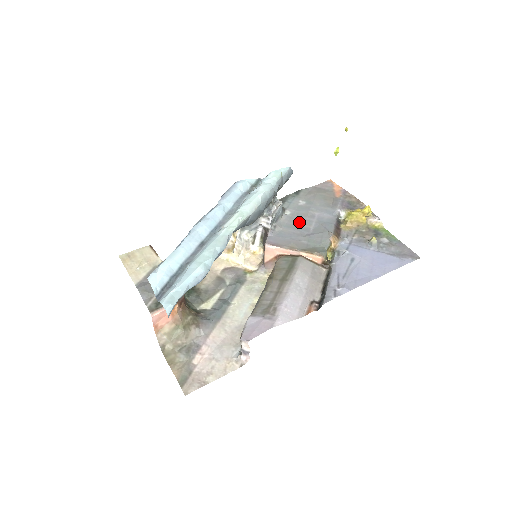
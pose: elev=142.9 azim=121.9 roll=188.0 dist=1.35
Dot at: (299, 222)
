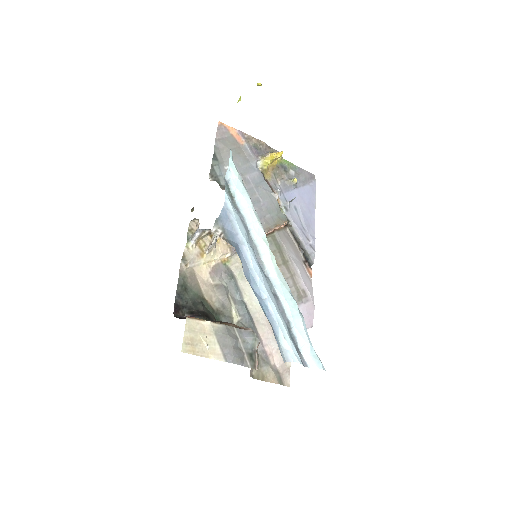
Dot at: occluded
